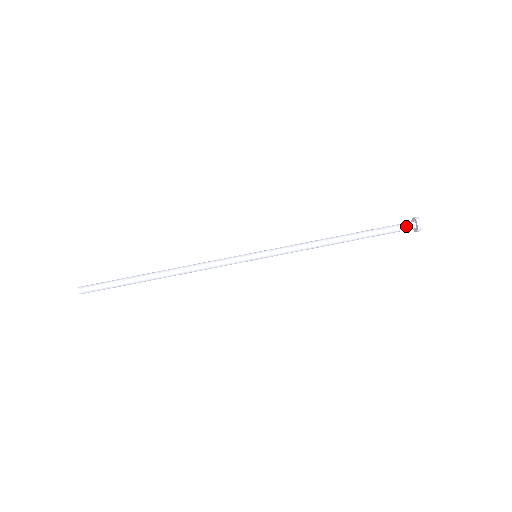
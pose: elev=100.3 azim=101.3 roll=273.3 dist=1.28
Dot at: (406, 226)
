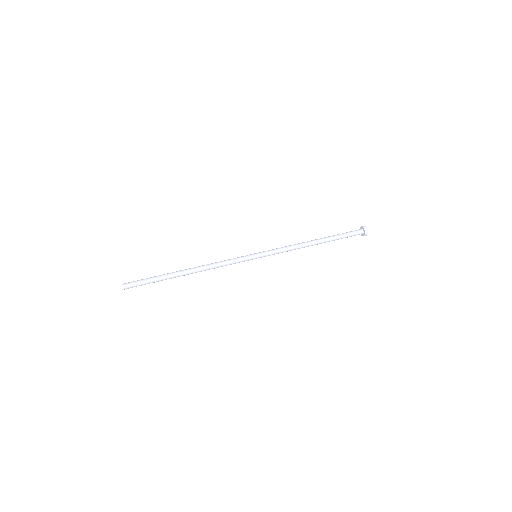
Dot at: (356, 230)
